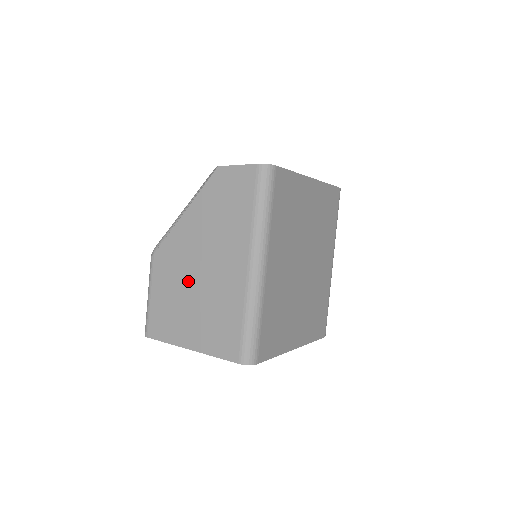
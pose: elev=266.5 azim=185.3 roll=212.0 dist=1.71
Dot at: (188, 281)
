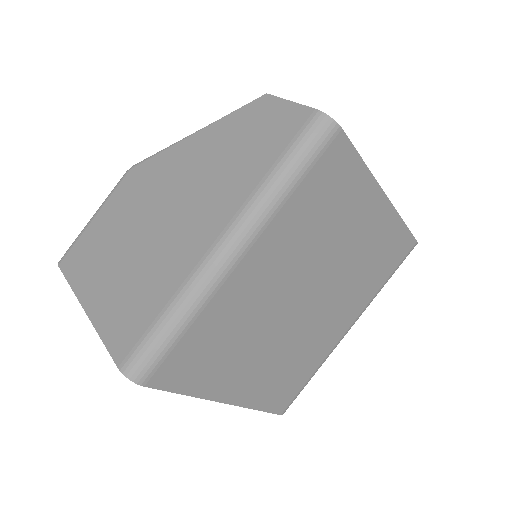
Dot at: (139, 222)
